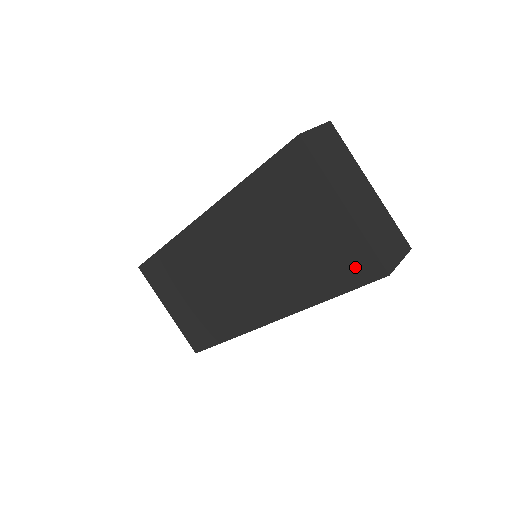
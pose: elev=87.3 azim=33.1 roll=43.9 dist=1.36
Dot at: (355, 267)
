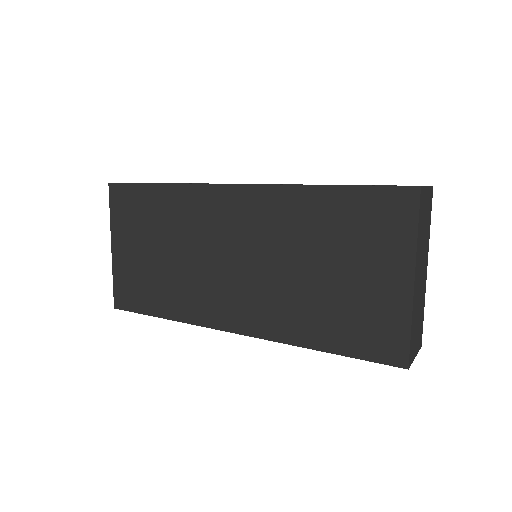
Dot at: (378, 341)
